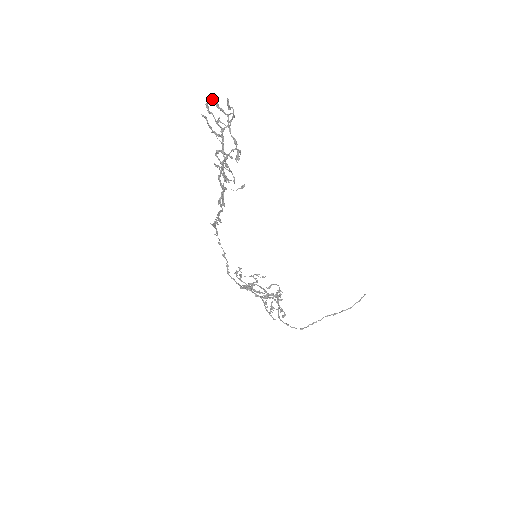
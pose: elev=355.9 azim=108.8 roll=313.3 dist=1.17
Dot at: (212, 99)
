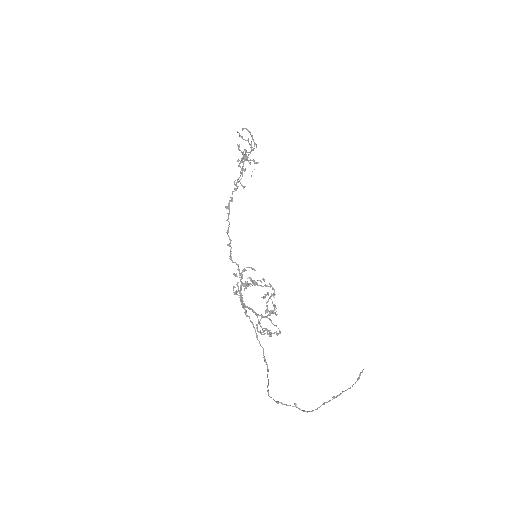
Dot at: (244, 128)
